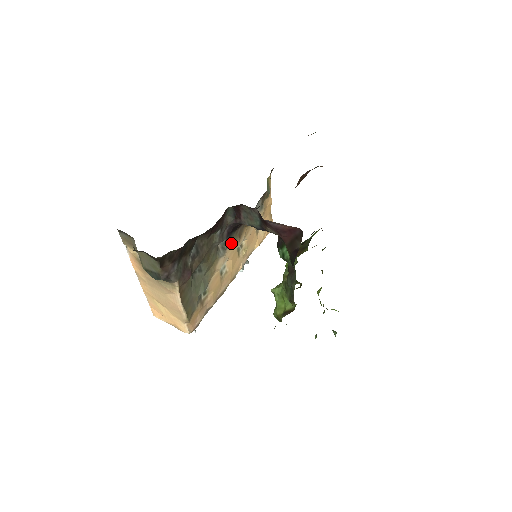
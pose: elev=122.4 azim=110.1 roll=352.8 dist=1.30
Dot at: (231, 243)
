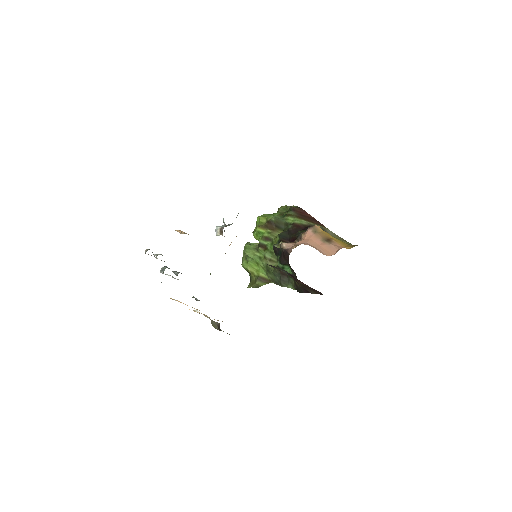
Dot at: occluded
